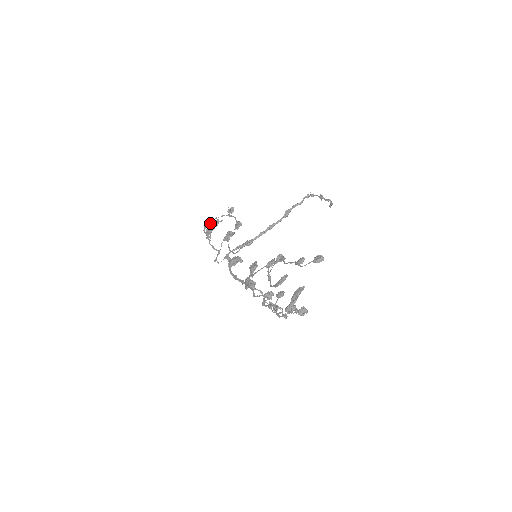
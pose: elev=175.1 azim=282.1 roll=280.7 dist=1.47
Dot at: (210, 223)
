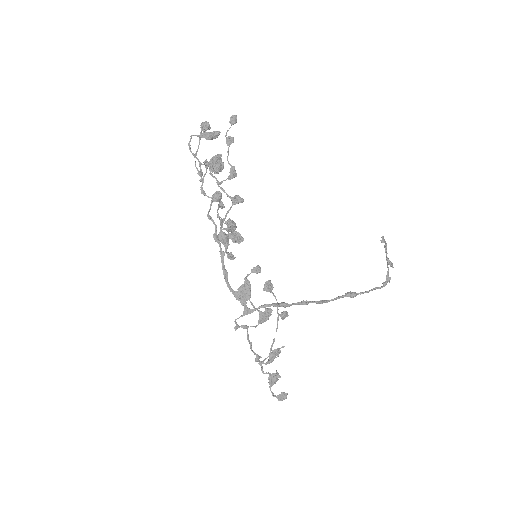
Dot at: occluded
